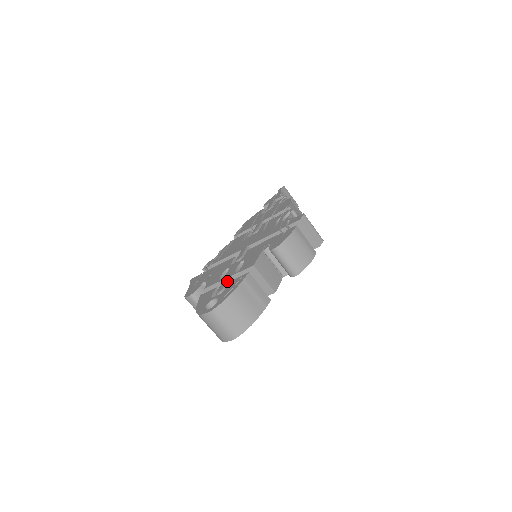
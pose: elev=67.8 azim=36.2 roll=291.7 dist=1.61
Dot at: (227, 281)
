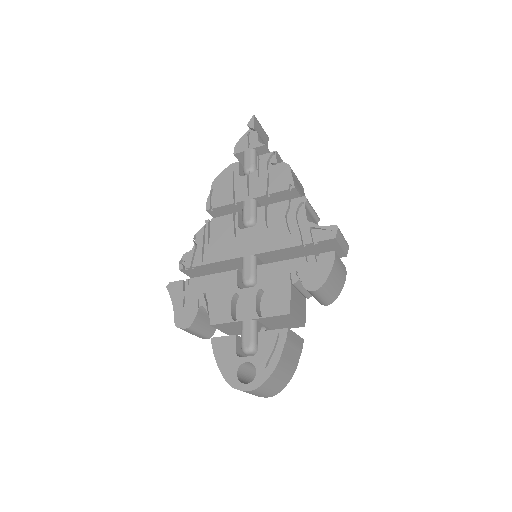
Dot at: (252, 329)
